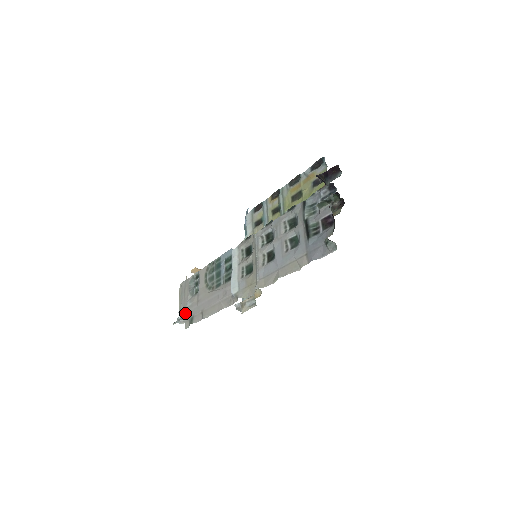
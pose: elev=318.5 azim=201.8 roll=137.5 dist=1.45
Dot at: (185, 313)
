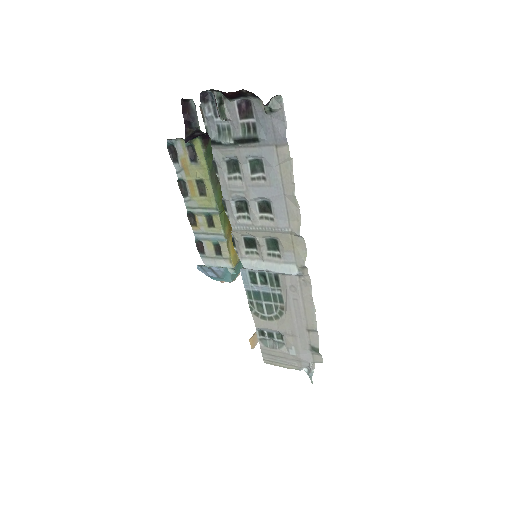
Dot at: (303, 359)
